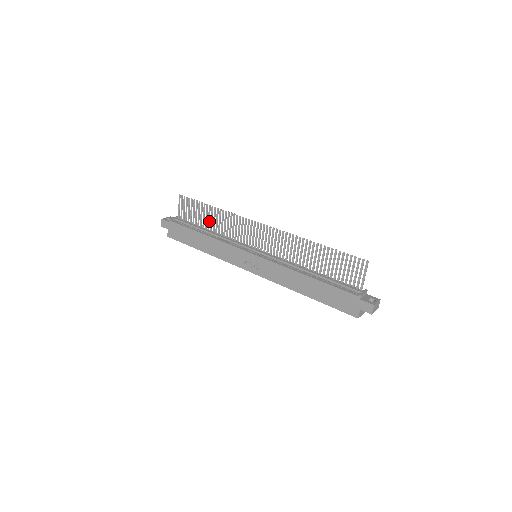
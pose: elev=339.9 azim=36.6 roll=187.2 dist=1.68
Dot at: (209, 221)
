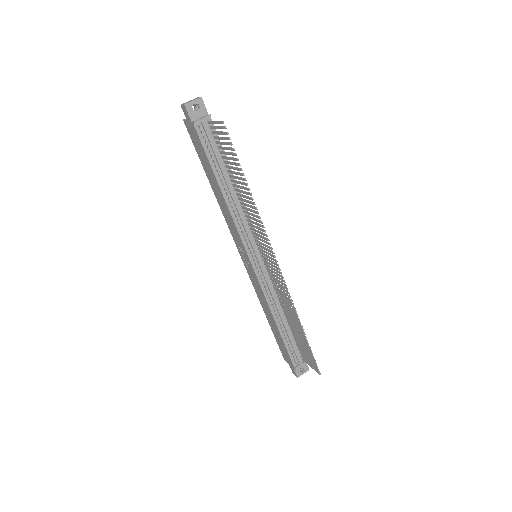
Dot at: (237, 183)
